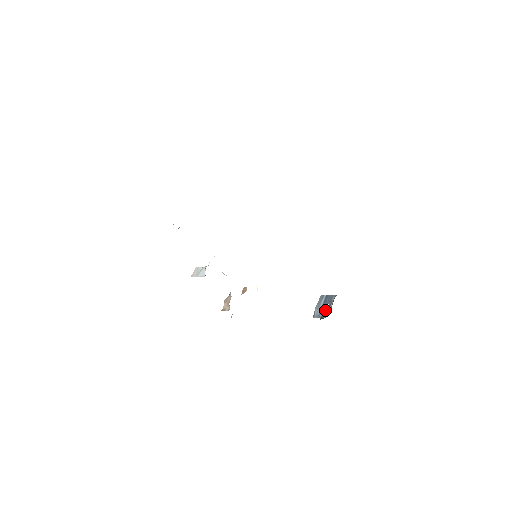
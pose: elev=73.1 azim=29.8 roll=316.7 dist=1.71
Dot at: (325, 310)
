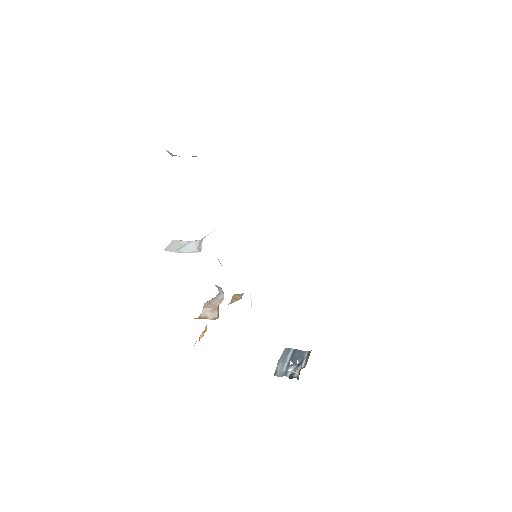
Dot at: (295, 368)
